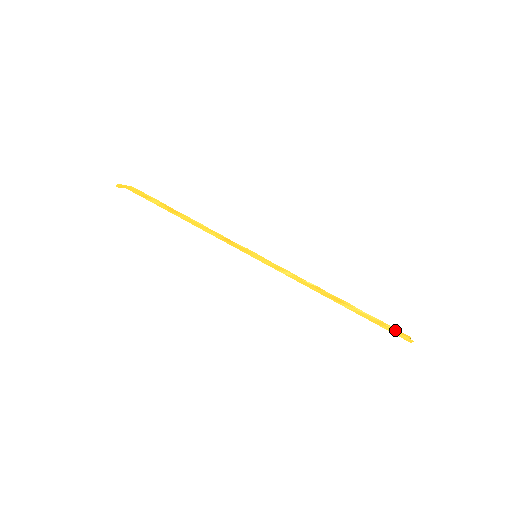
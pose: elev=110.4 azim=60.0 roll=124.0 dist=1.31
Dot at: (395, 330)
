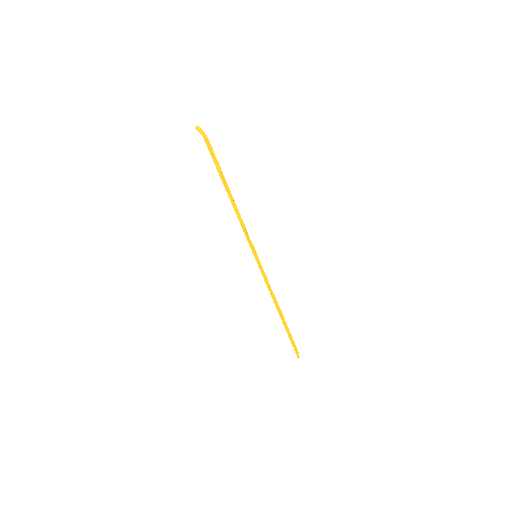
Dot at: (295, 346)
